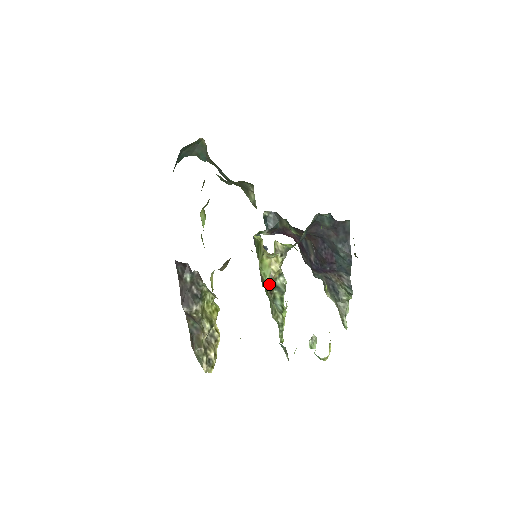
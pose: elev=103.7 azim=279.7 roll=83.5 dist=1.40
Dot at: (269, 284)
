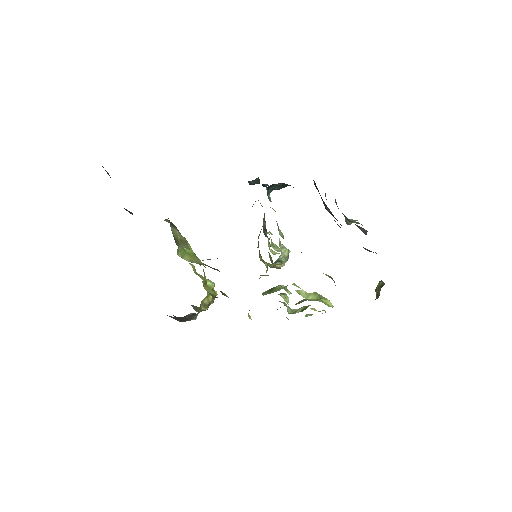
Dot at: (270, 267)
